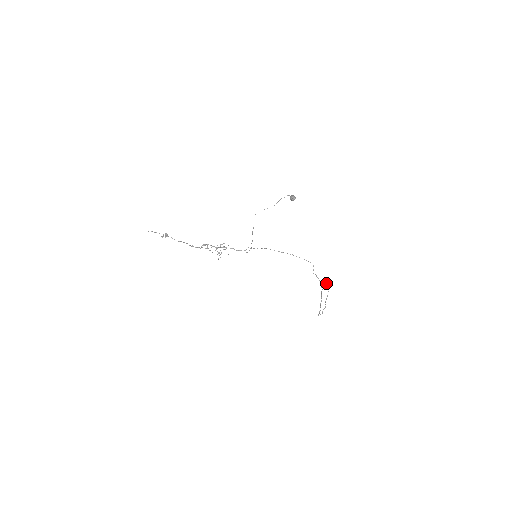
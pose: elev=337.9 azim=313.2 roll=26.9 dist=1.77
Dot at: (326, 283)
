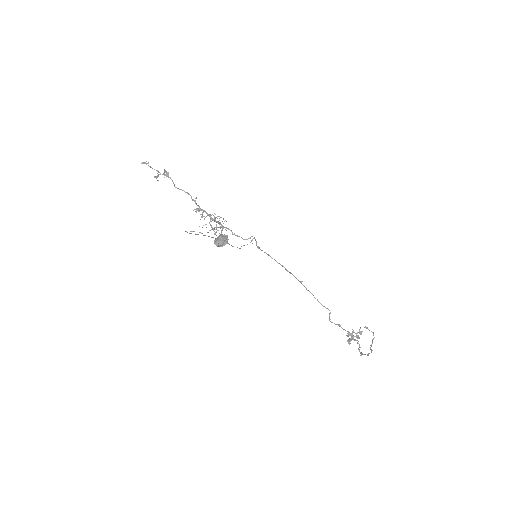
Dot at: (359, 337)
